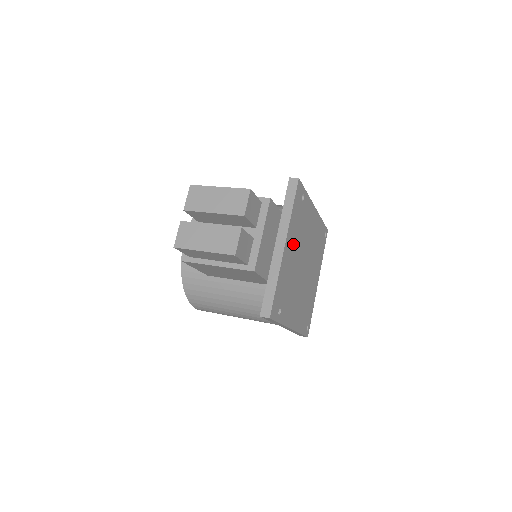
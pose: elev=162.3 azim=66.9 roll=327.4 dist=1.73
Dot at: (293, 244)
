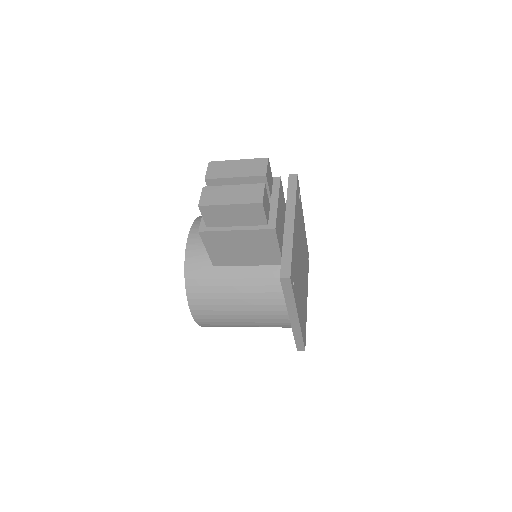
Dot at: (297, 230)
